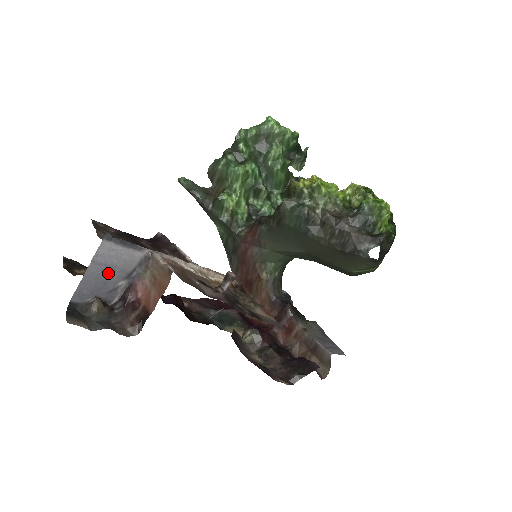
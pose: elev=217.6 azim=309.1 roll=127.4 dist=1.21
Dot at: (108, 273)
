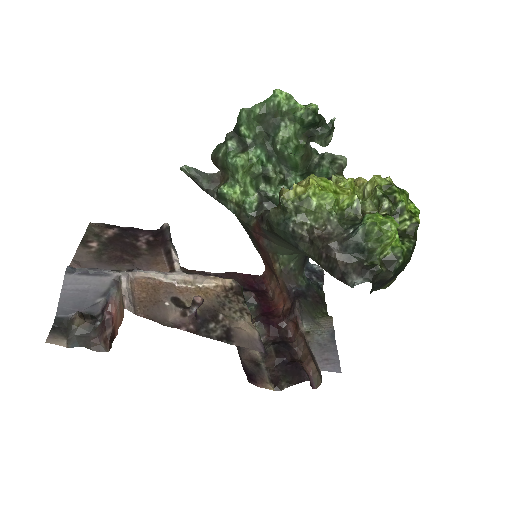
Dot at: (83, 295)
